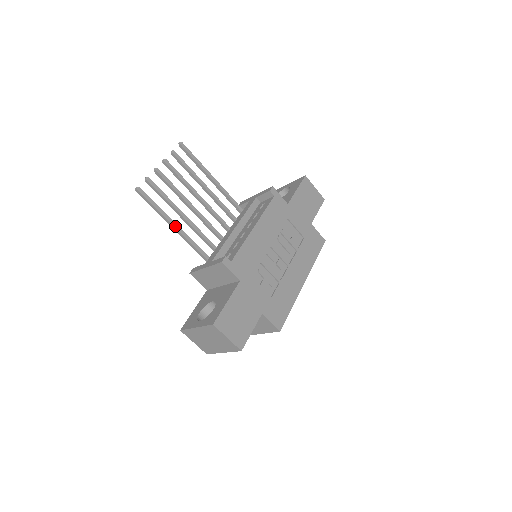
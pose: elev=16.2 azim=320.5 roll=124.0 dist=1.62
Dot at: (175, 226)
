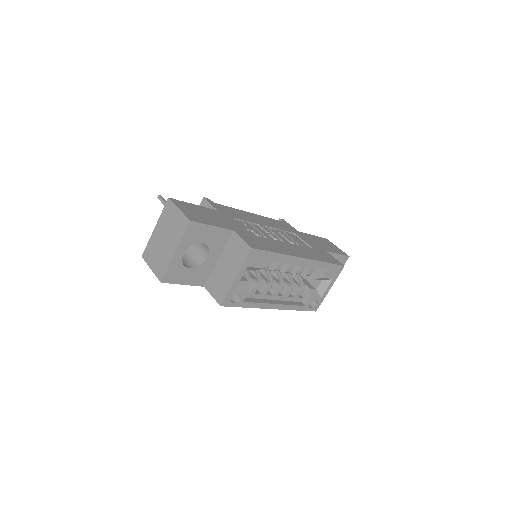
Dot at: occluded
